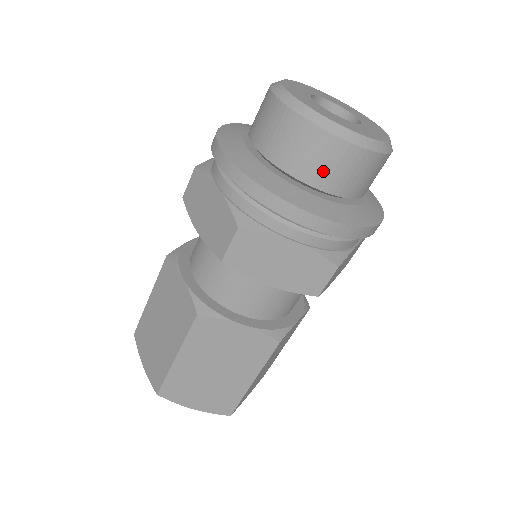
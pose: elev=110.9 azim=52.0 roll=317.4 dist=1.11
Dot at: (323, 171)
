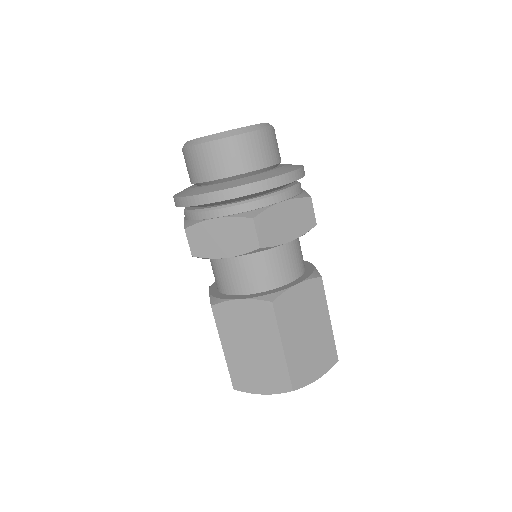
Dot at: (260, 156)
